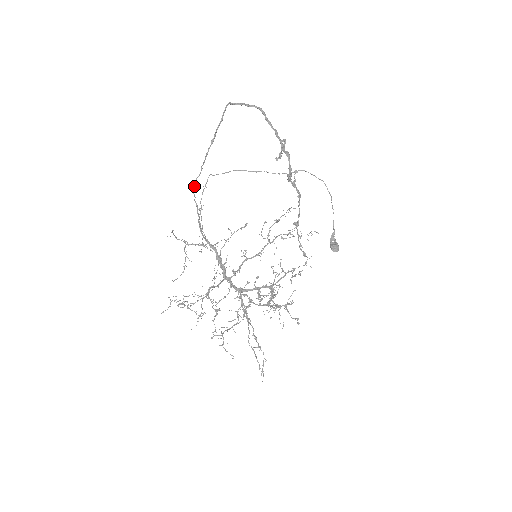
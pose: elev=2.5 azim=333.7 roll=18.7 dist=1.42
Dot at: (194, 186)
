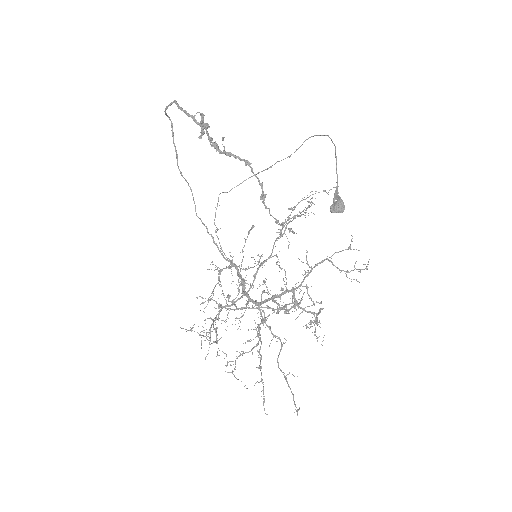
Dot at: (195, 209)
